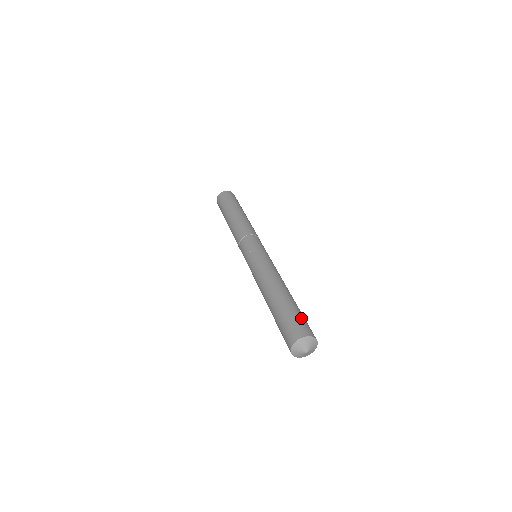
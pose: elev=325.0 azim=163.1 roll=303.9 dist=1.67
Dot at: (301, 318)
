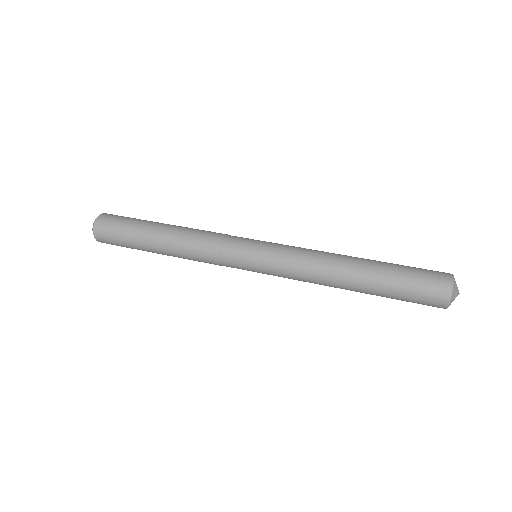
Dot at: occluded
